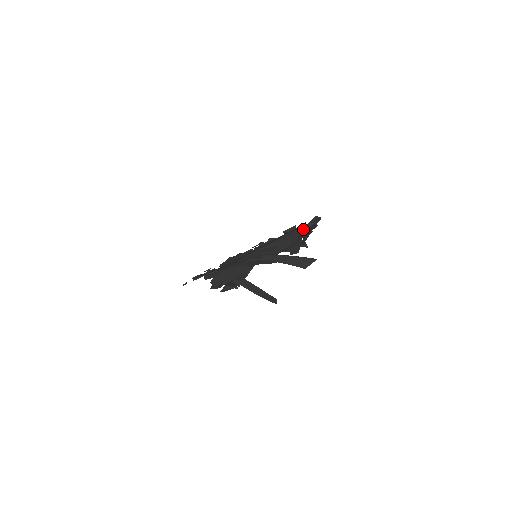
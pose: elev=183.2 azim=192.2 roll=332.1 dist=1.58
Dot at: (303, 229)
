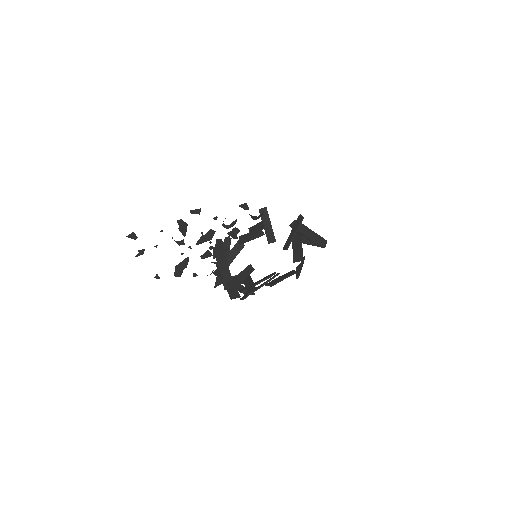
Dot at: (318, 245)
